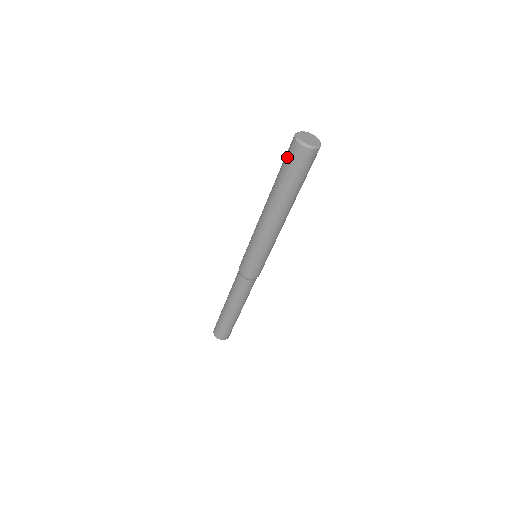
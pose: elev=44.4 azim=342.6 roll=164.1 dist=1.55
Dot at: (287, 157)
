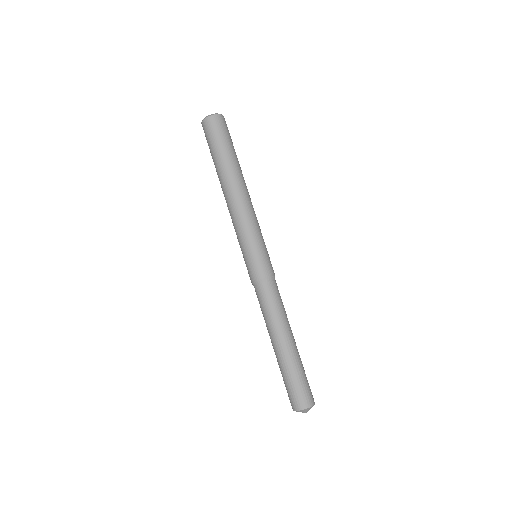
Dot at: occluded
